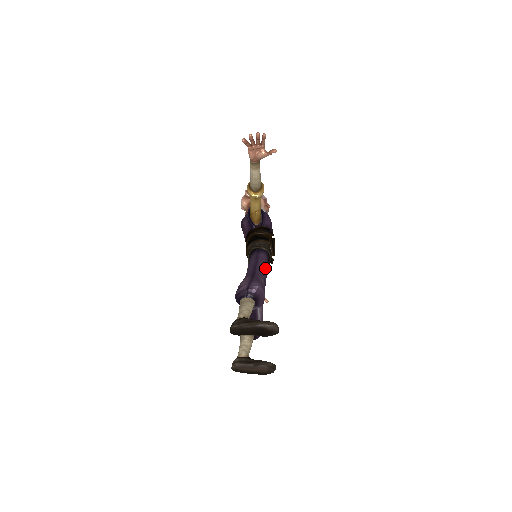
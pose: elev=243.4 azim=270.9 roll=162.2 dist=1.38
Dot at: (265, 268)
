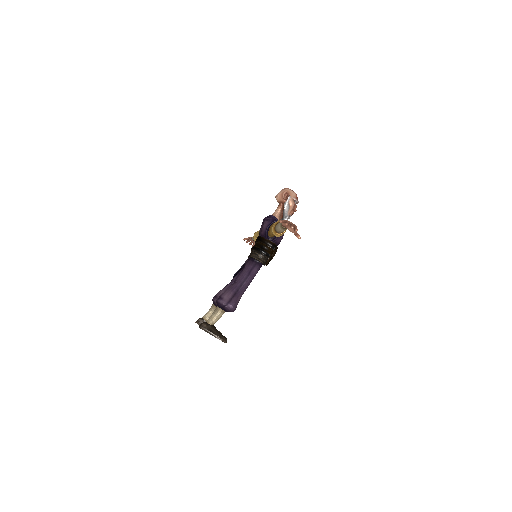
Dot at: occluded
